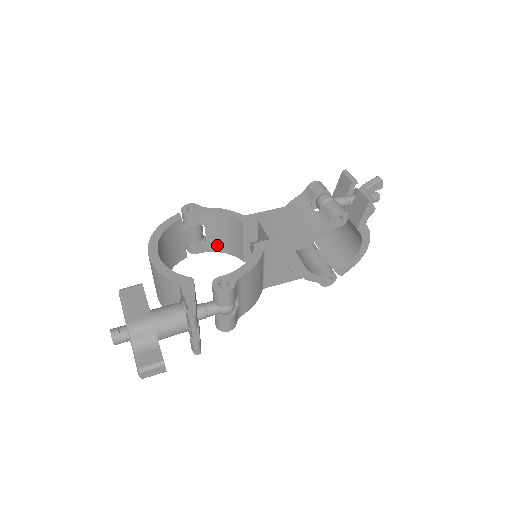
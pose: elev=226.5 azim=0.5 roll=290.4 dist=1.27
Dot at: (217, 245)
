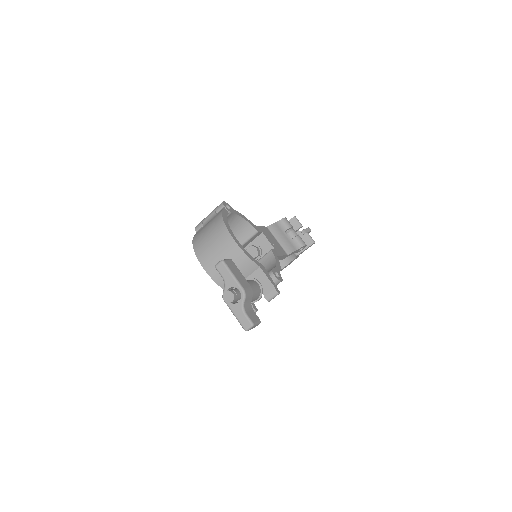
Dot at: occluded
